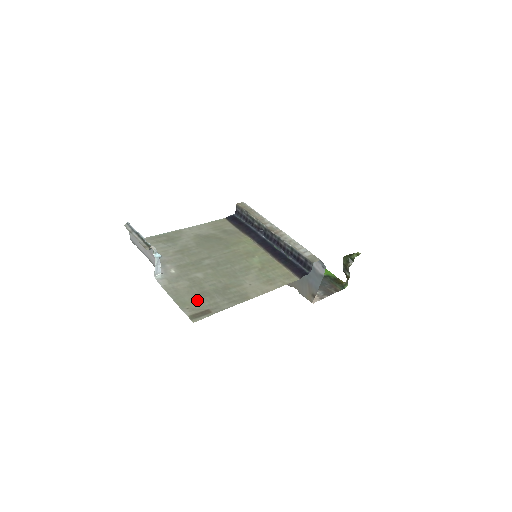
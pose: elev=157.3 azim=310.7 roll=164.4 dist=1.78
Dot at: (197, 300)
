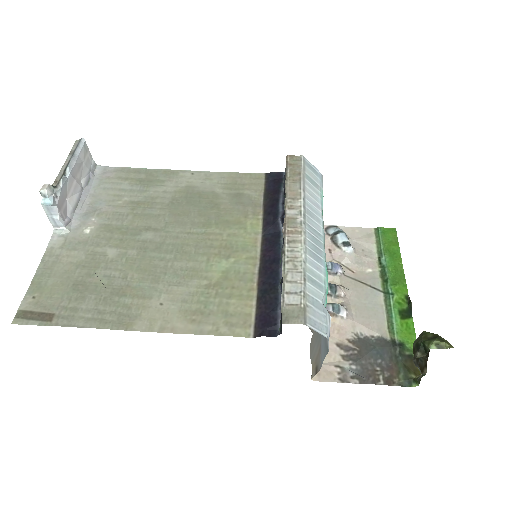
Dot at: (59, 291)
